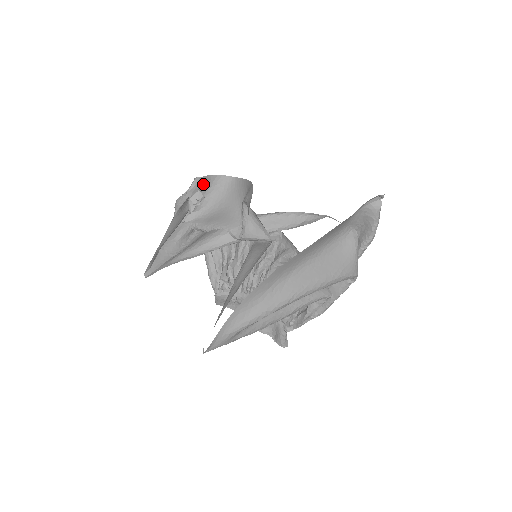
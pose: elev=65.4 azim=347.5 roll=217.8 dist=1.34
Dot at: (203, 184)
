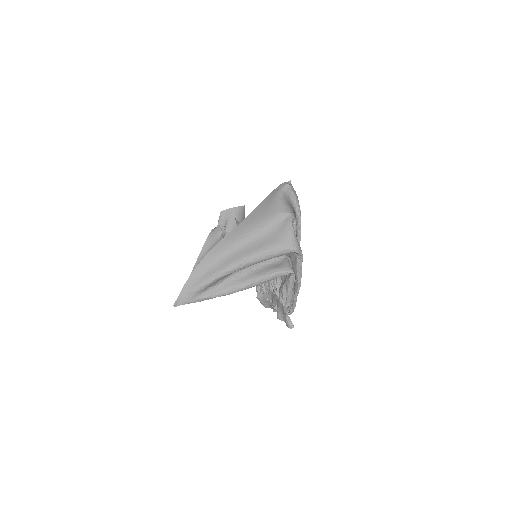
Dot at: (227, 215)
